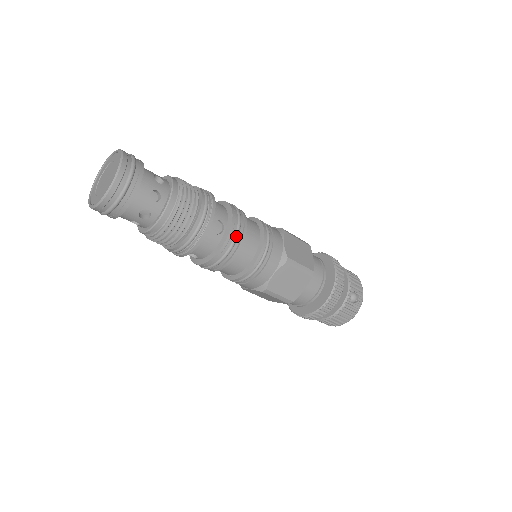
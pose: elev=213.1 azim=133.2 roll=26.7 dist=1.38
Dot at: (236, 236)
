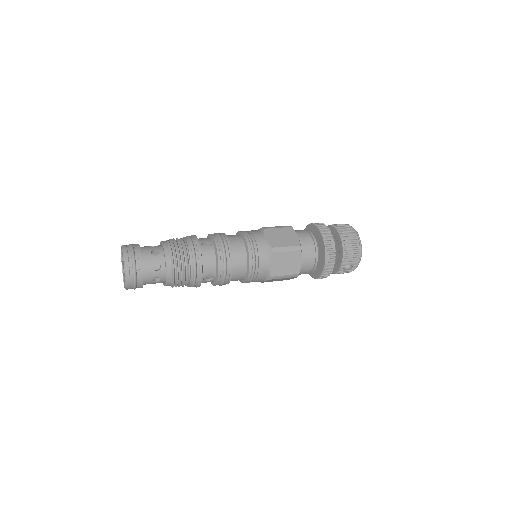
Dot at: (223, 281)
